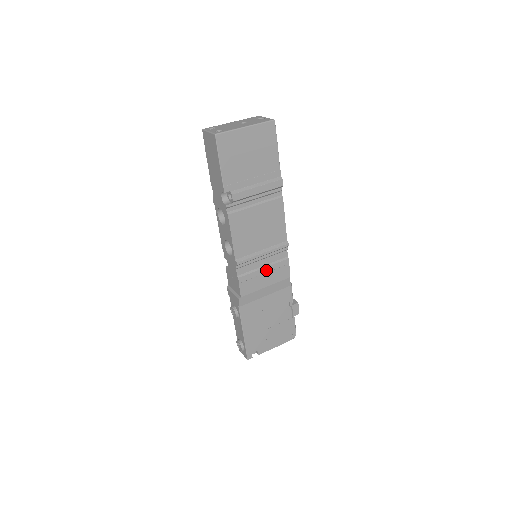
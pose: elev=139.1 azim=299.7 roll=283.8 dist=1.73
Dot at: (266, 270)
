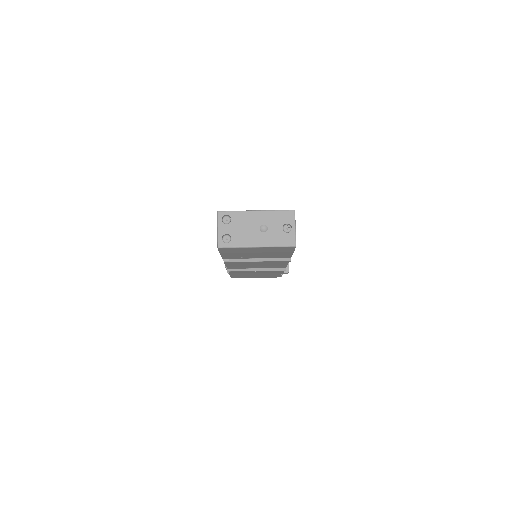
Dot at: (258, 271)
